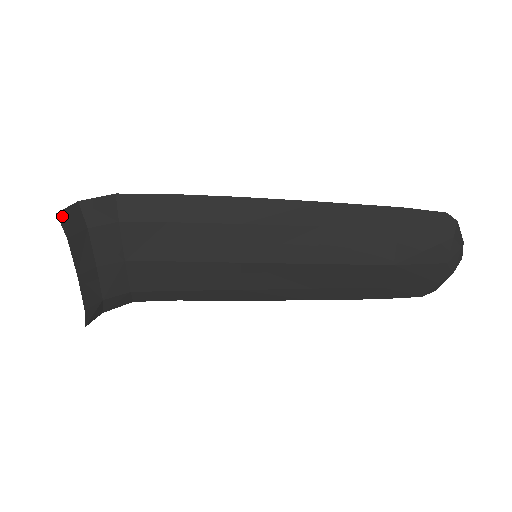
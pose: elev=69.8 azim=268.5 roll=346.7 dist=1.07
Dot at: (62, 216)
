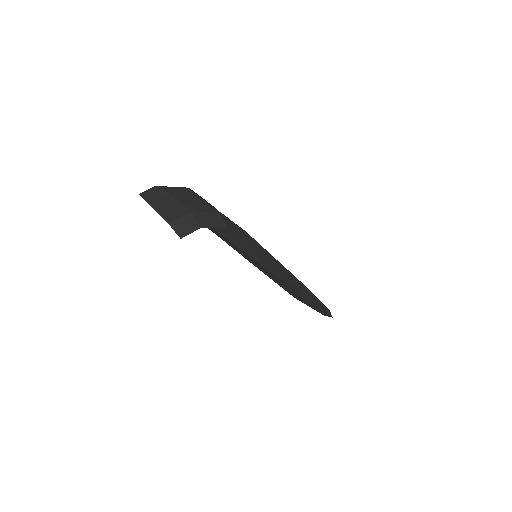
Dot at: (183, 236)
